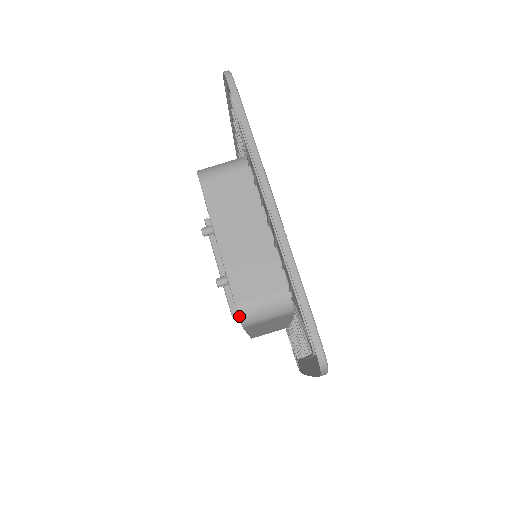
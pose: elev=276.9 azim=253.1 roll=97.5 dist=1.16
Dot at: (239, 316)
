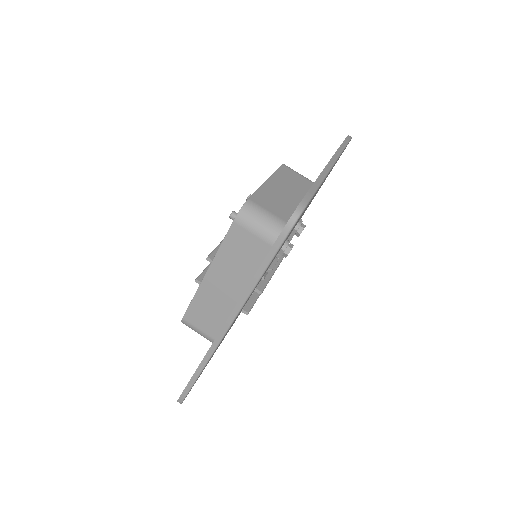
Dot at: (243, 205)
